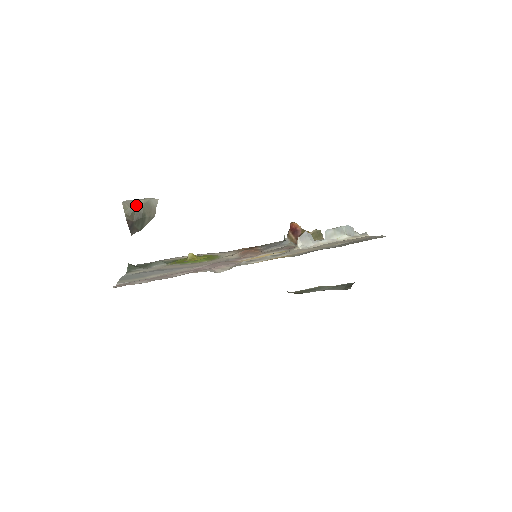
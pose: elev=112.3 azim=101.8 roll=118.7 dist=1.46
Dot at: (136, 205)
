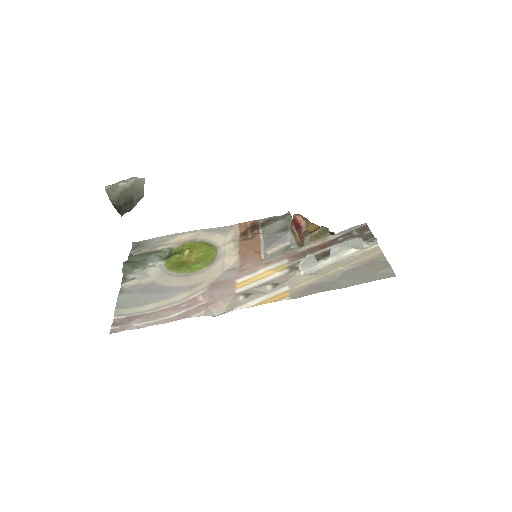
Dot at: (121, 189)
